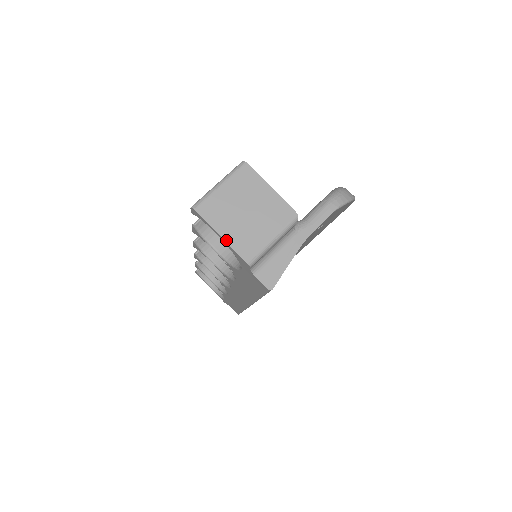
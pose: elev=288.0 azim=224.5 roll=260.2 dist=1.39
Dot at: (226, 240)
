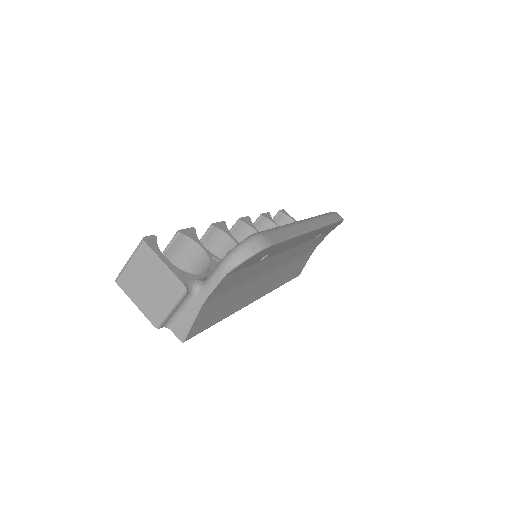
Dot at: (139, 307)
